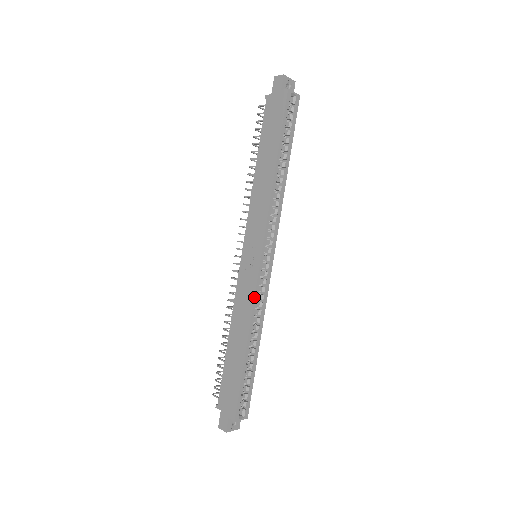
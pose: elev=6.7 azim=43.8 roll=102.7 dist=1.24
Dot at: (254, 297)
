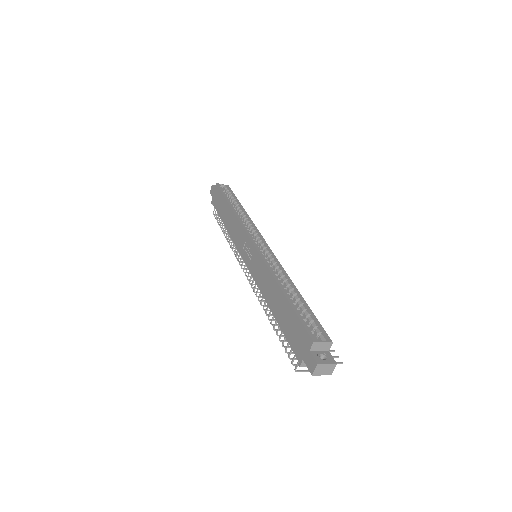
Dot at: (263, 260)
